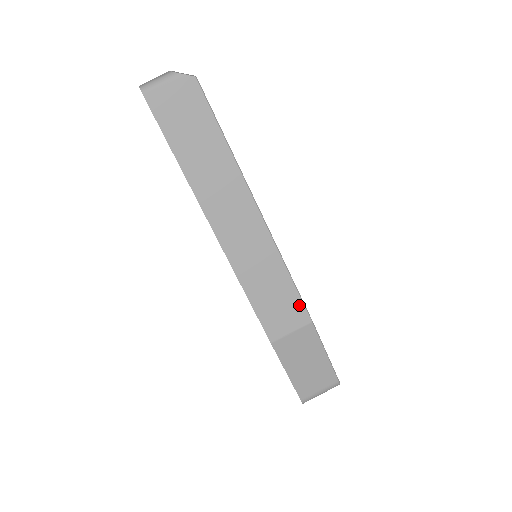
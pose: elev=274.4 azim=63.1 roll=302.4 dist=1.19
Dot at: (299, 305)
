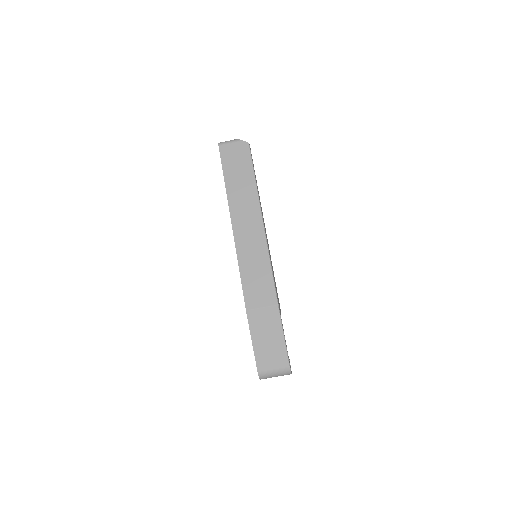
Dot at: (272, 289)
